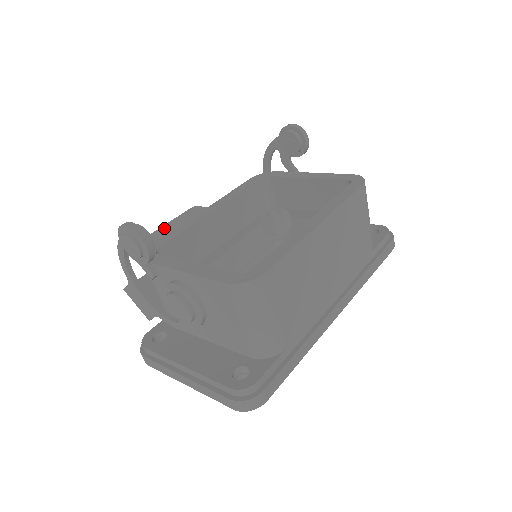
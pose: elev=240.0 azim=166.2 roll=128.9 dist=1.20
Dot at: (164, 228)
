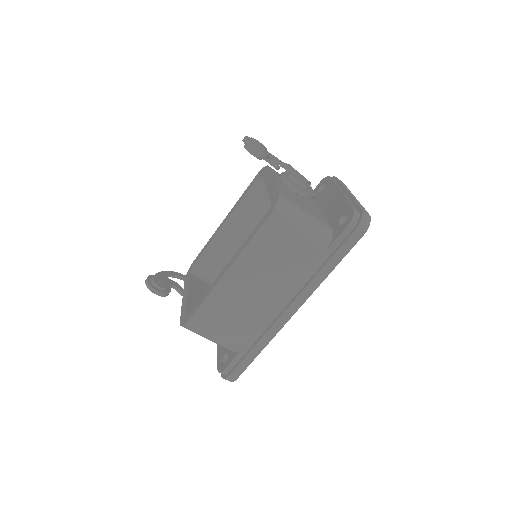
Dot at: occluded
